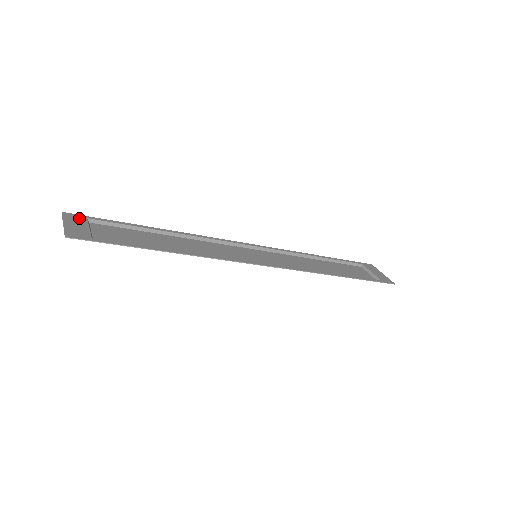
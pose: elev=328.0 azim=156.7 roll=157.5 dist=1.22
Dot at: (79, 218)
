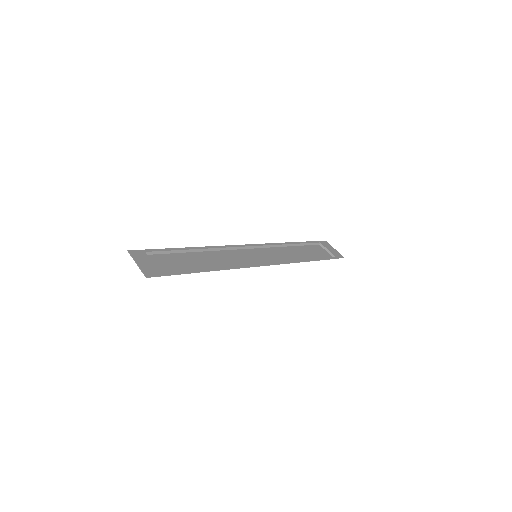
Dot at: (141, 254)
